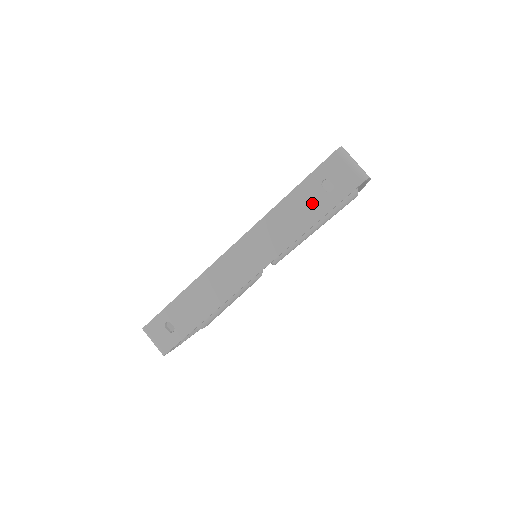
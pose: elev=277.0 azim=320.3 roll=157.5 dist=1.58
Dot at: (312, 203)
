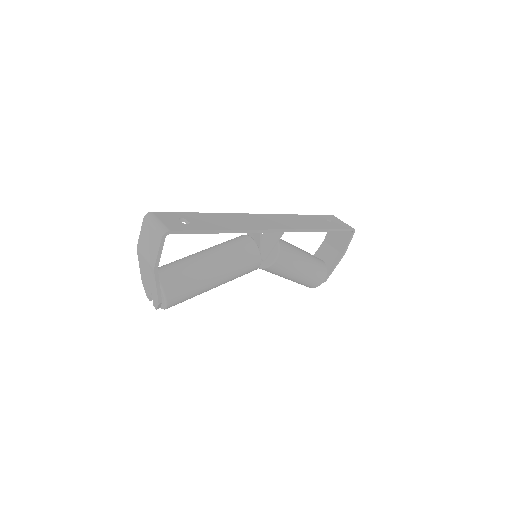
Dot at: (322, 222)
